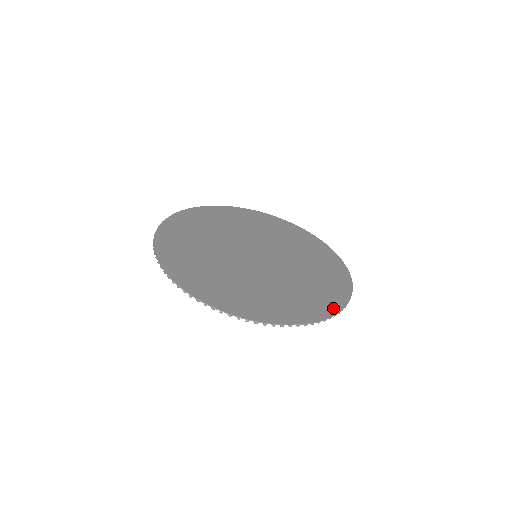
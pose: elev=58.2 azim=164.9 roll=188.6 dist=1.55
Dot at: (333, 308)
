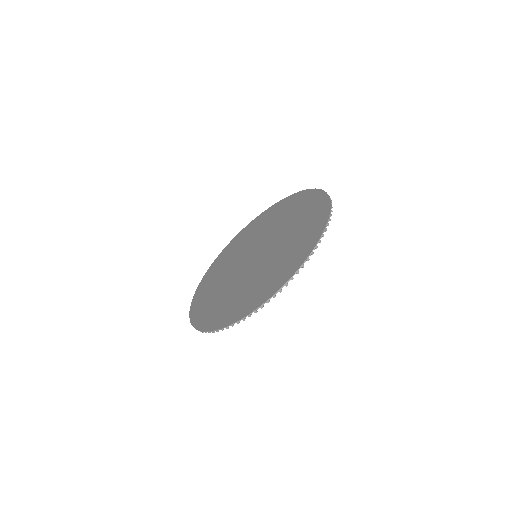
Dot at: (324, 218)
